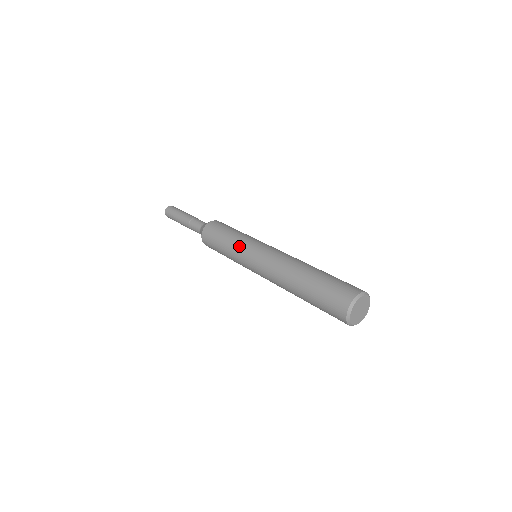
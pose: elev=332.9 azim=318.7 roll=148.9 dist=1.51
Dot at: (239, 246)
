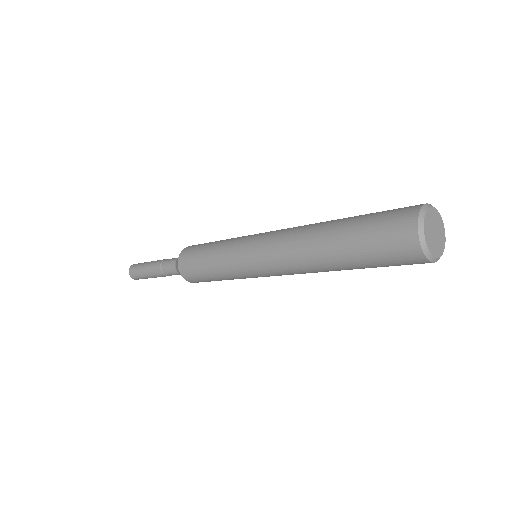
Dot at: (228, 252)
